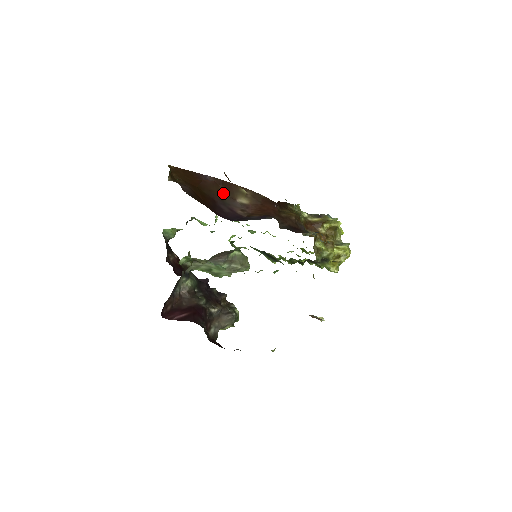
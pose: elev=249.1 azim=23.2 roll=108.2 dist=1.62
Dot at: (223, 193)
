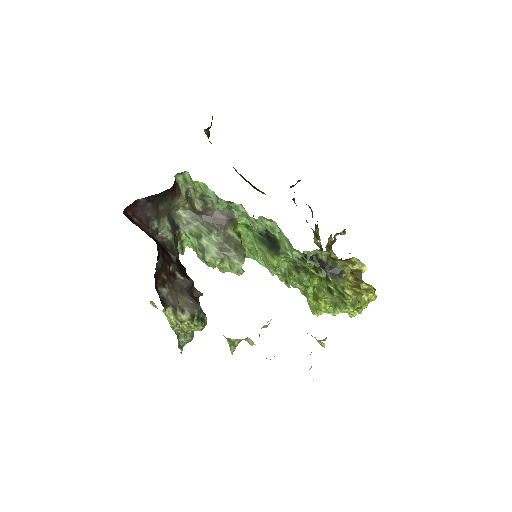
Dot at: (245, 180)
